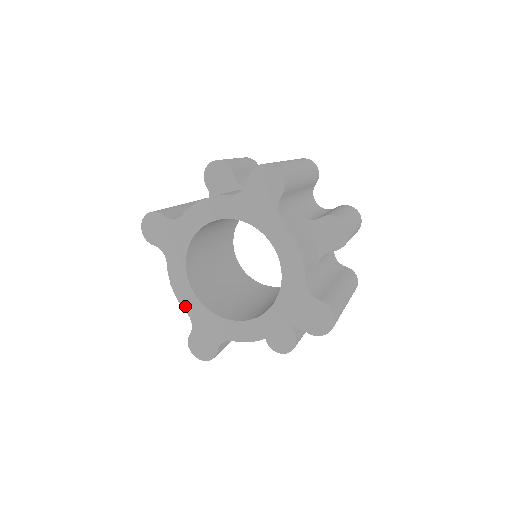
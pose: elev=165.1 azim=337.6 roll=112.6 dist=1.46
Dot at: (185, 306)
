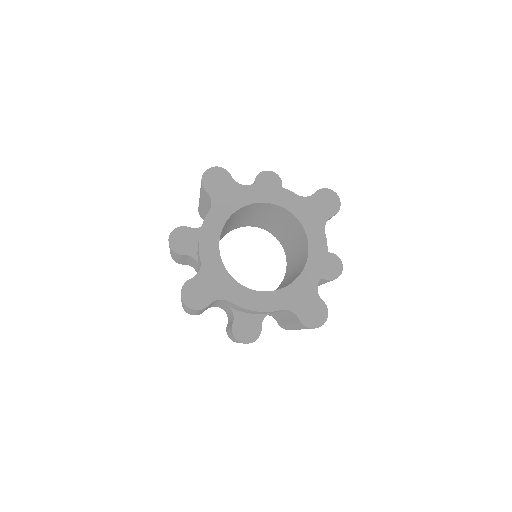
Dot at: (273, 308)
